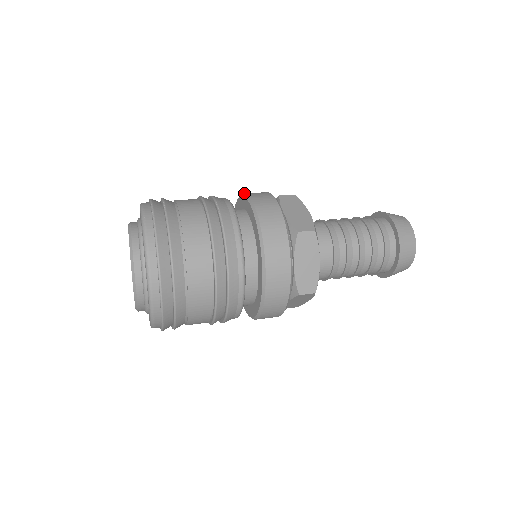
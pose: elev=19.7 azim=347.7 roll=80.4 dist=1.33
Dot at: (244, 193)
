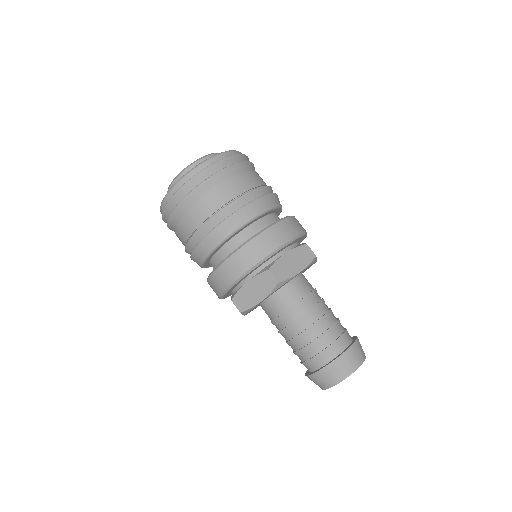
Dot at: occluded
